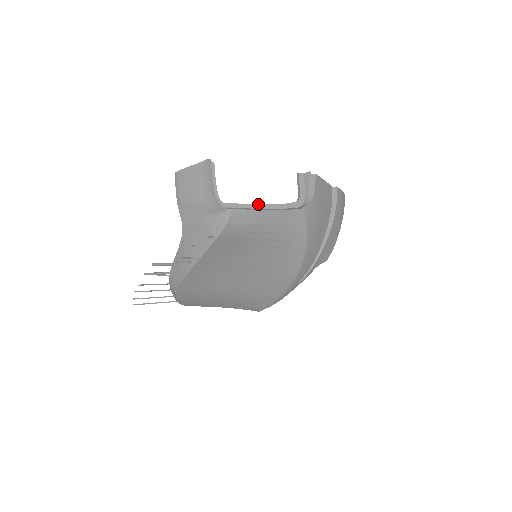
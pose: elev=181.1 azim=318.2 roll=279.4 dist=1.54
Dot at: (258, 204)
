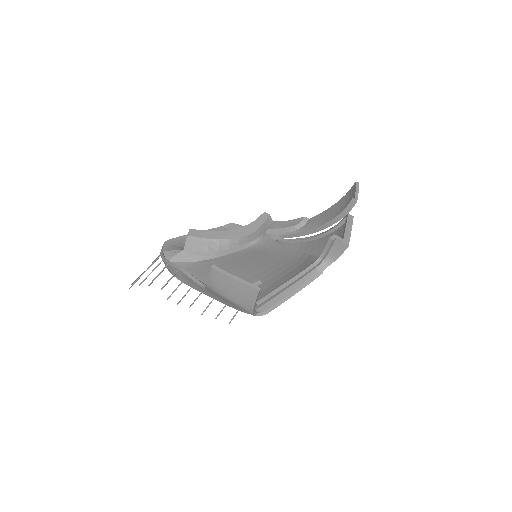
Dot at: (286, 286)
